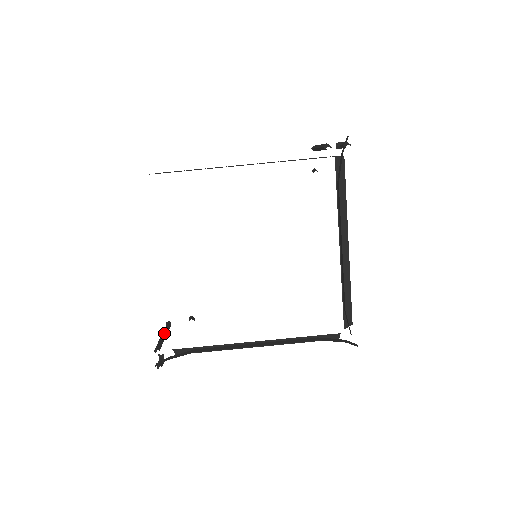
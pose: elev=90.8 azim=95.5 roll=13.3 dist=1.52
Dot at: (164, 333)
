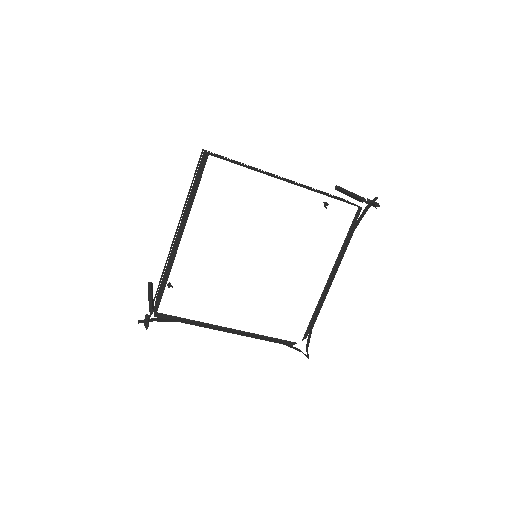
Dot at: (152, 294)
